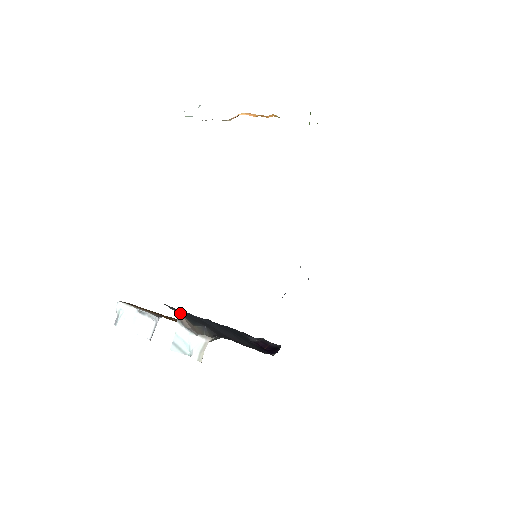
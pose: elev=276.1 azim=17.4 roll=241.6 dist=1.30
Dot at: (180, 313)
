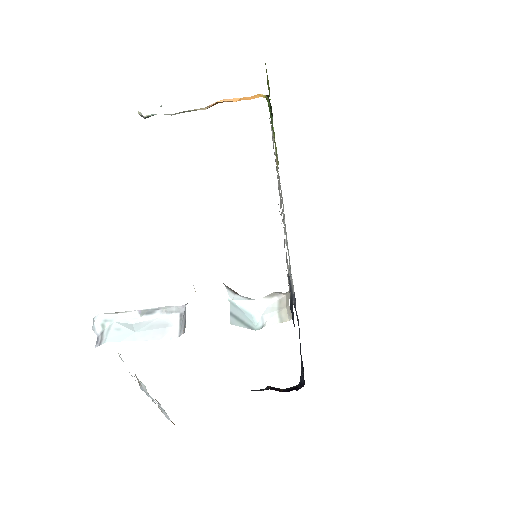
Dot at: occluded
